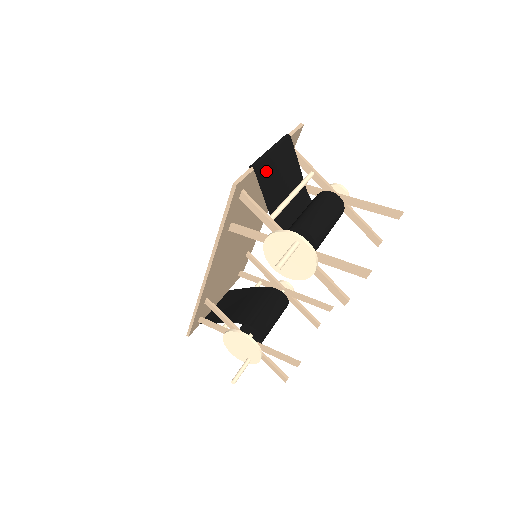
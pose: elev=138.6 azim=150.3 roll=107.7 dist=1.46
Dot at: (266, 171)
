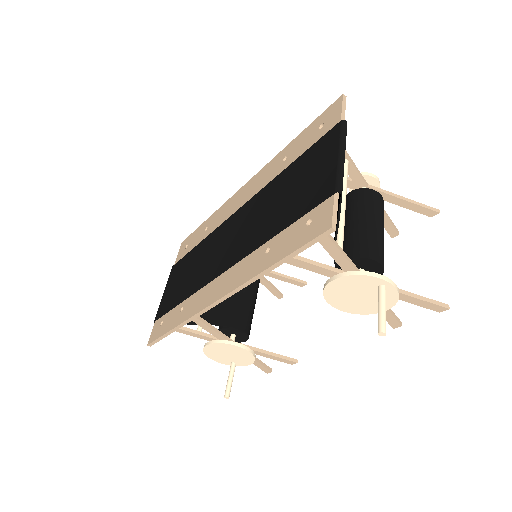
Dot at: occluded
